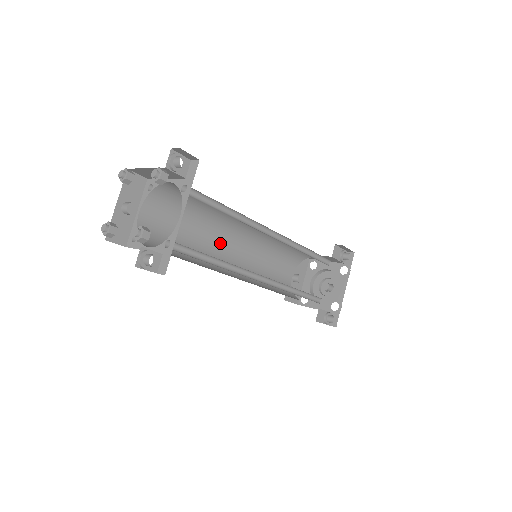
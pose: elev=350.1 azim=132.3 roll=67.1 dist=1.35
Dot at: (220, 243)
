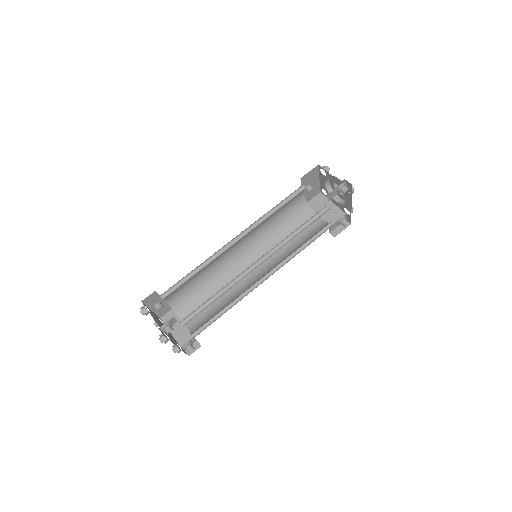
Dot at: (227, 252)
